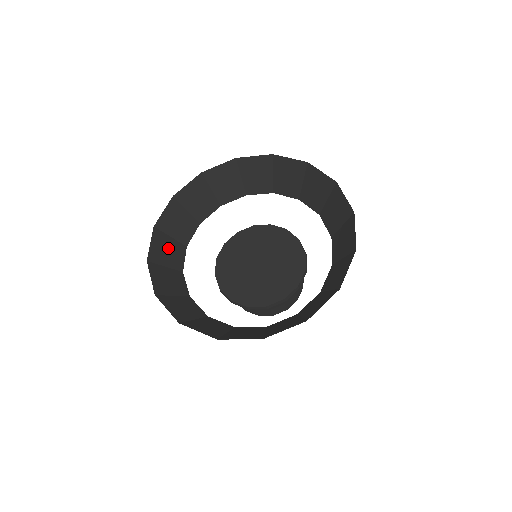
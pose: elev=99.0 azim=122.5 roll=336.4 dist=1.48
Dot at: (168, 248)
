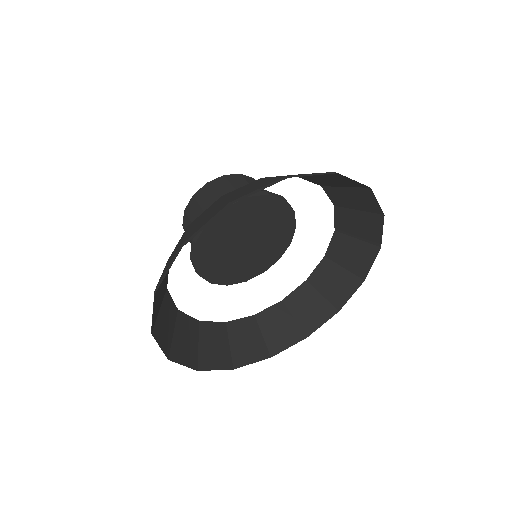
Dot at: (211, 346)
